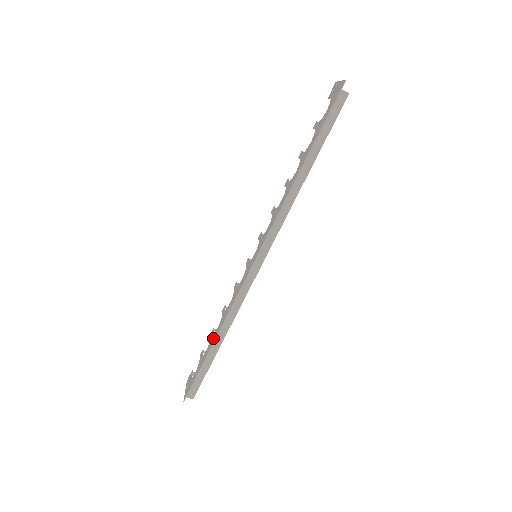
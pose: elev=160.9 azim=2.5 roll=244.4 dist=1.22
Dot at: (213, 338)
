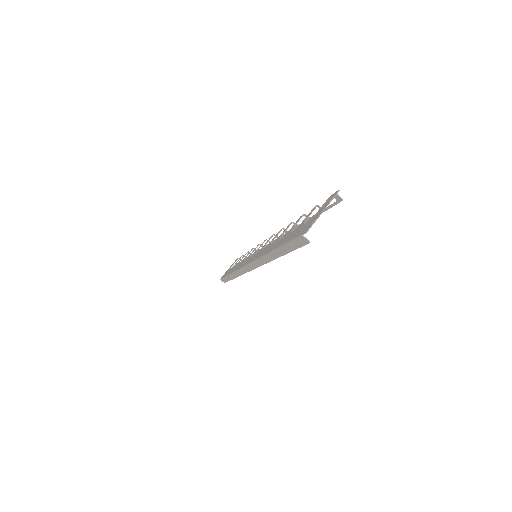
Dot at: (234, 268)
